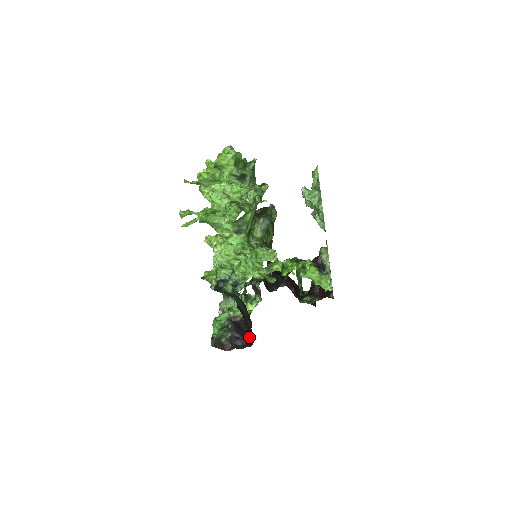
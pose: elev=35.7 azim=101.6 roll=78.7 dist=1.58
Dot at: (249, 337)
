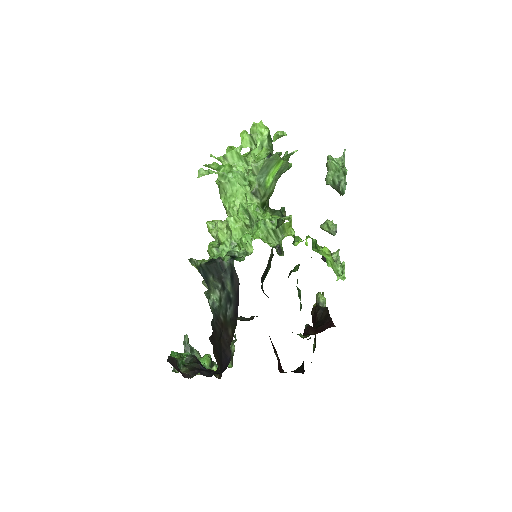
Dot at: (218, 375)
